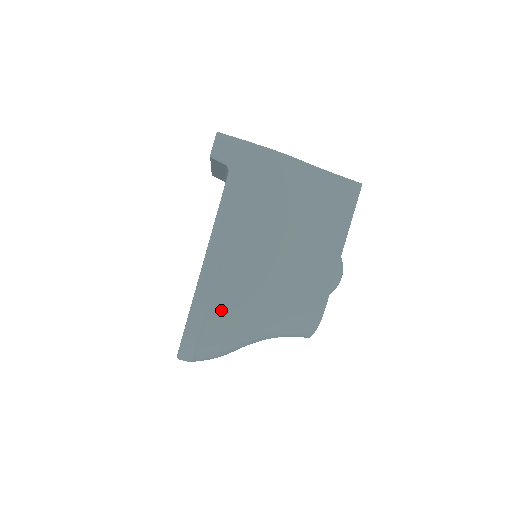
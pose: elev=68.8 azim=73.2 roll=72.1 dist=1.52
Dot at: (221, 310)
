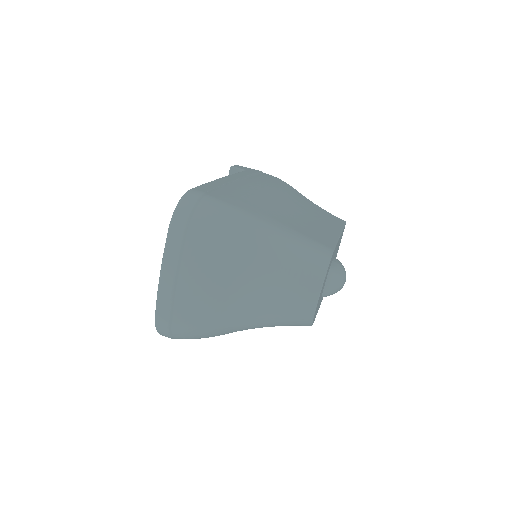
Dot at: (230, 193)
